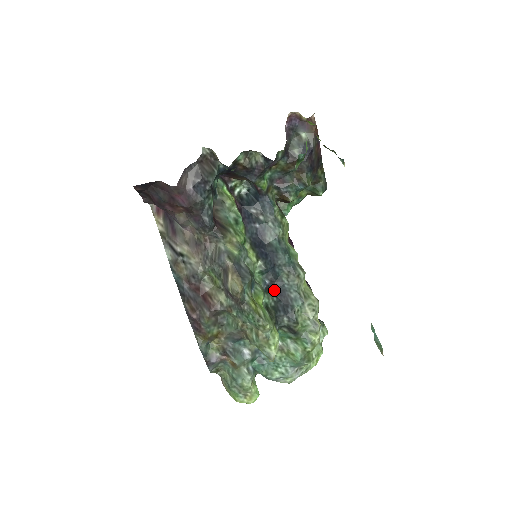
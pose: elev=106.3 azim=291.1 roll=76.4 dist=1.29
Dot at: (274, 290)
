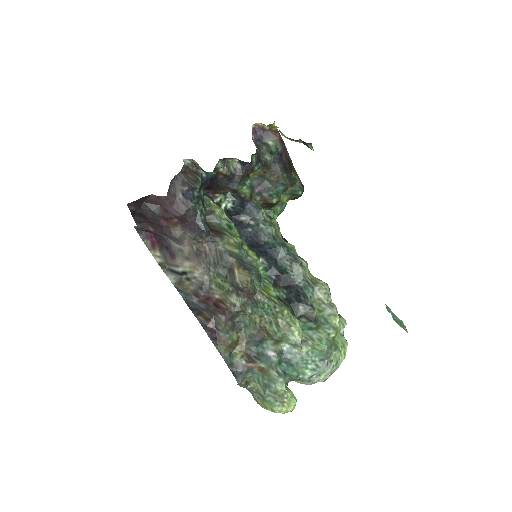
Dot at: (282, 284)
